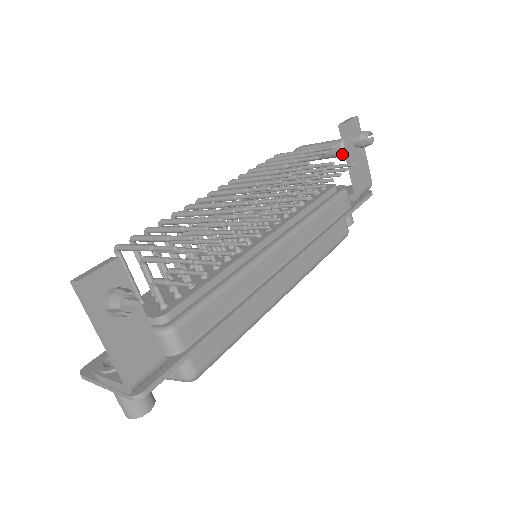
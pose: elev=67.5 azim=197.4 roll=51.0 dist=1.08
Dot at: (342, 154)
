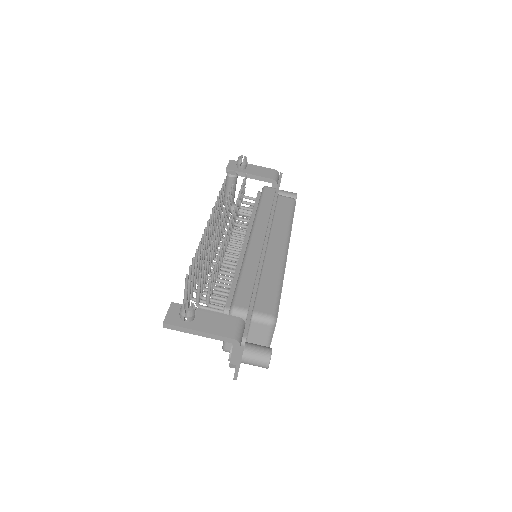
Dot at: (234, 178)
